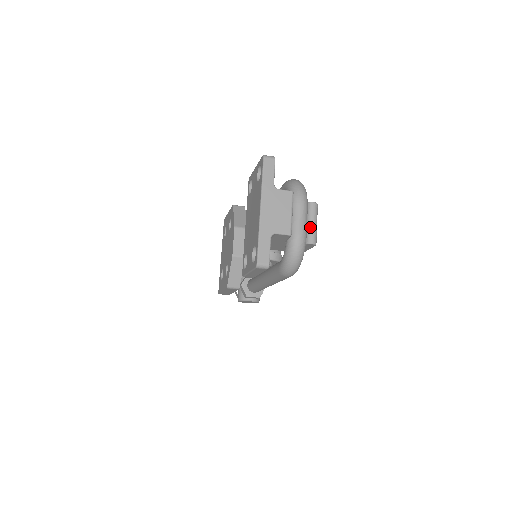
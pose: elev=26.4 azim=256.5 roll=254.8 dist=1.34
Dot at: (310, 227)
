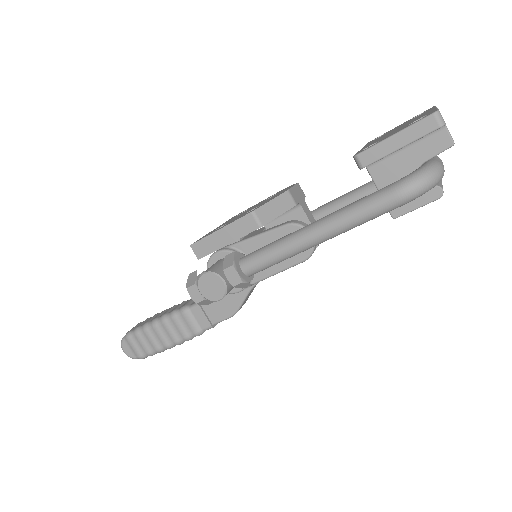
Dot at: (440, 183)
